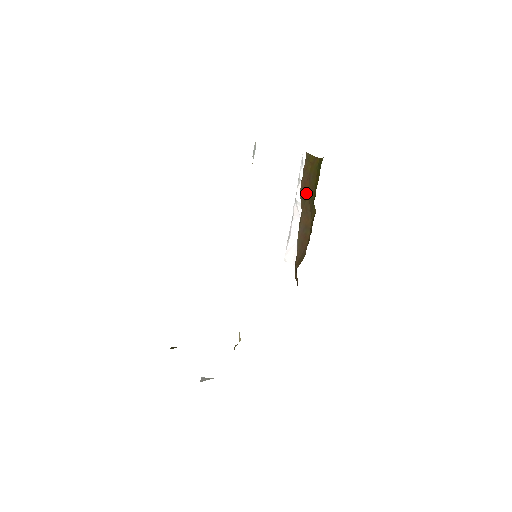
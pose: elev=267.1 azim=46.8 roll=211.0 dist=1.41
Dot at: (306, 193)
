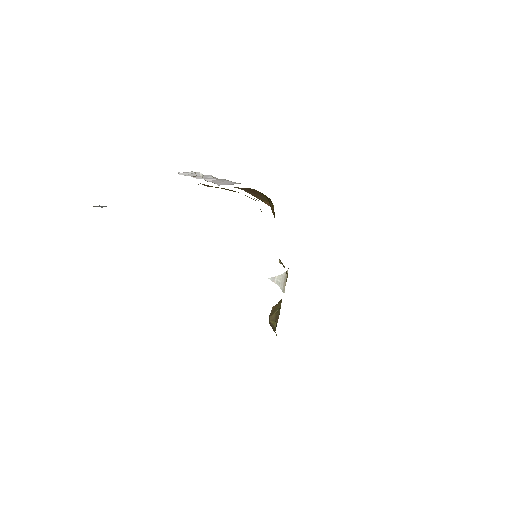
Dot at: occluded
